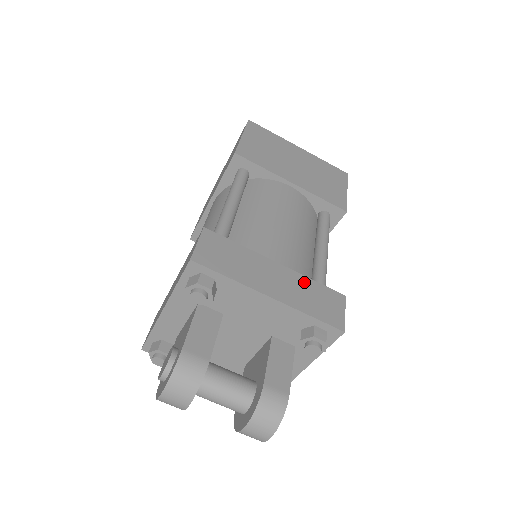
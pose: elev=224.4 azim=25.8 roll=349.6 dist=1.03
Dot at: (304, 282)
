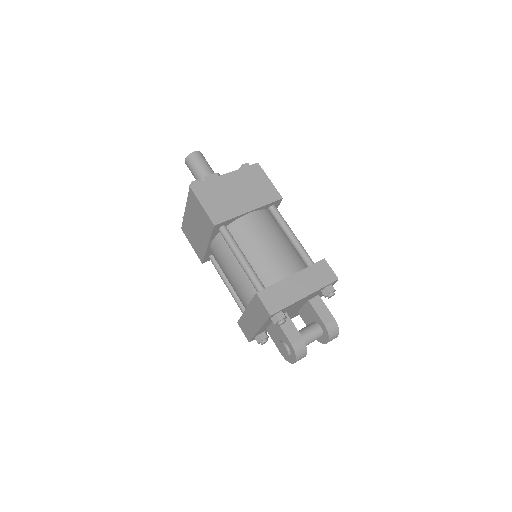
Dot at: (308, 272)
